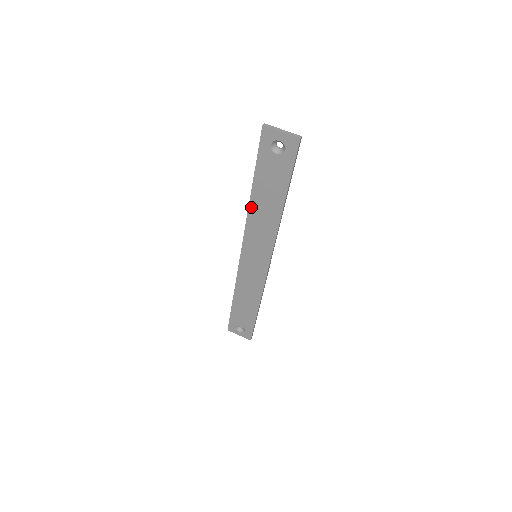
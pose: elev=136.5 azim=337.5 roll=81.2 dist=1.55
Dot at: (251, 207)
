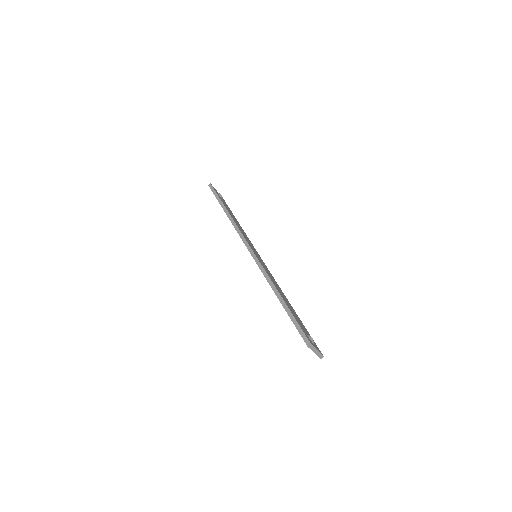
Dot at: (271, 286)
